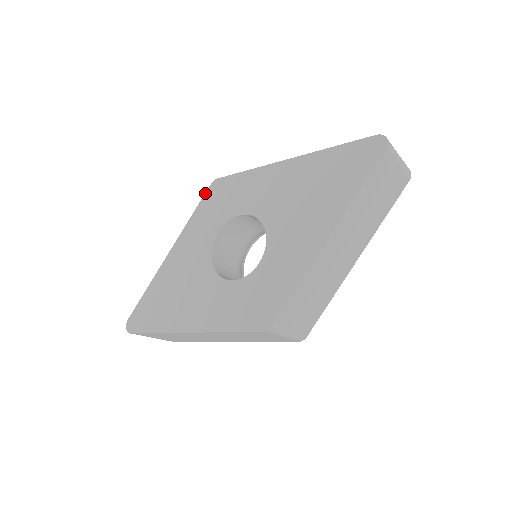
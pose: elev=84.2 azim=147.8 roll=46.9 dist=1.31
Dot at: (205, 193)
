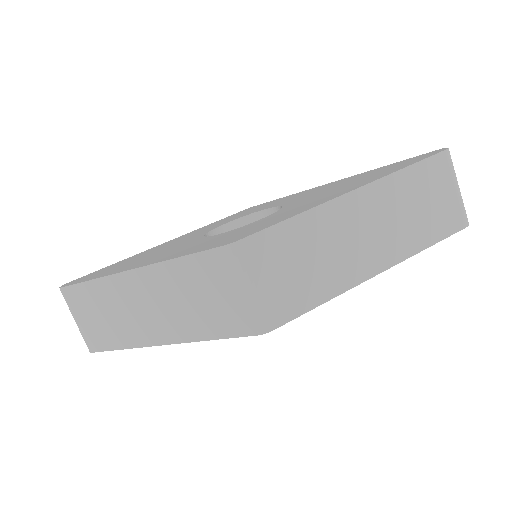
Dot at: occluded
